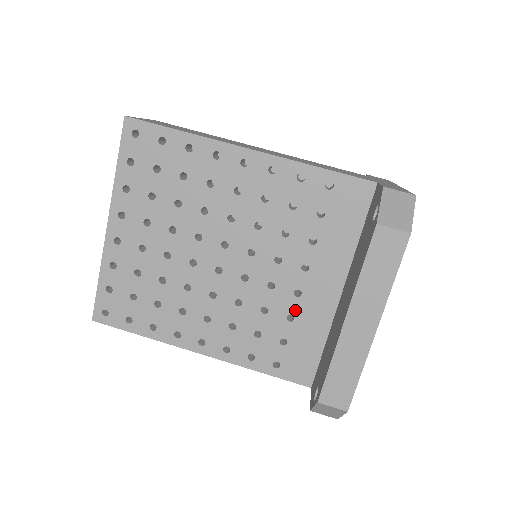
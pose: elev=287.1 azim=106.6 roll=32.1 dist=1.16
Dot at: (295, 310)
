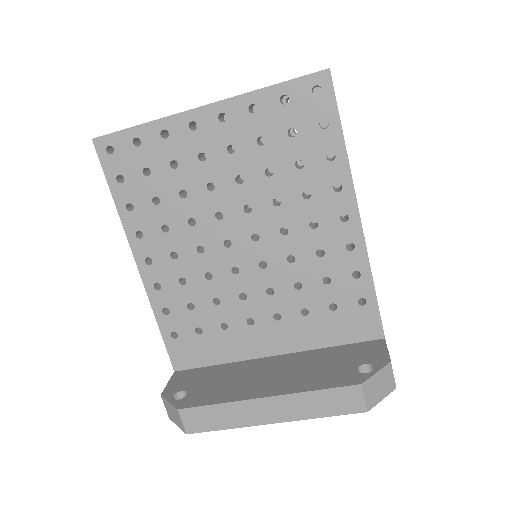
Dot at: (234, 327)
